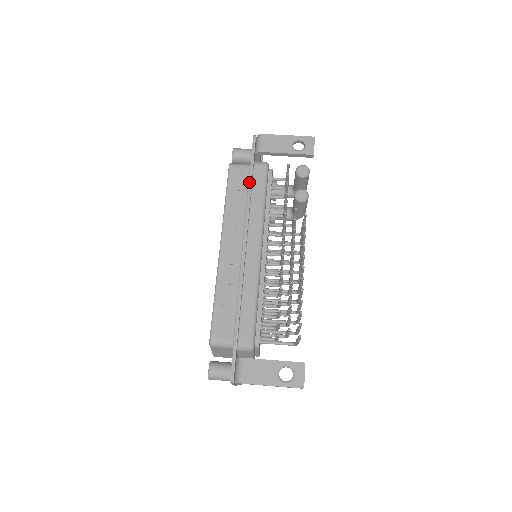
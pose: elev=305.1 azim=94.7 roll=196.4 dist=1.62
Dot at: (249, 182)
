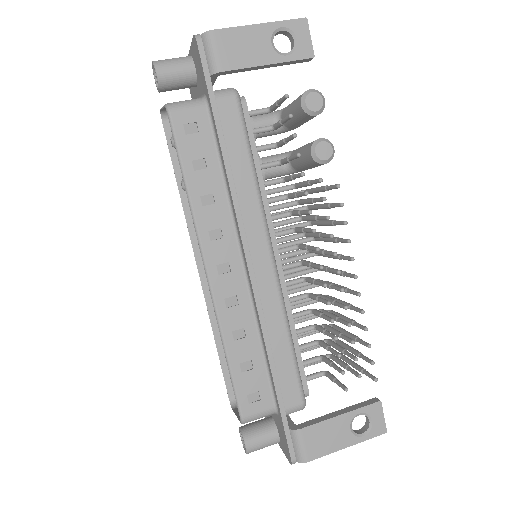
Dot at: (220, 141)
